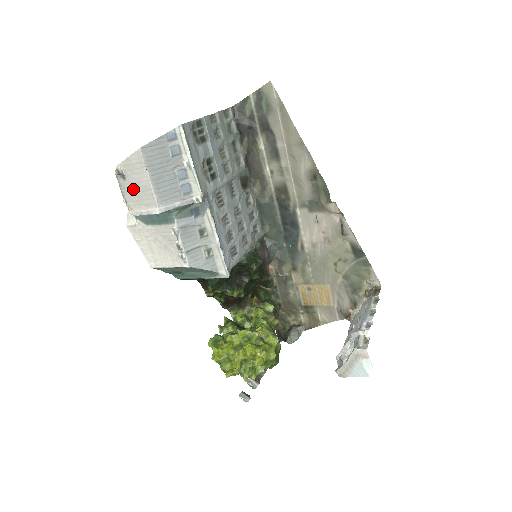
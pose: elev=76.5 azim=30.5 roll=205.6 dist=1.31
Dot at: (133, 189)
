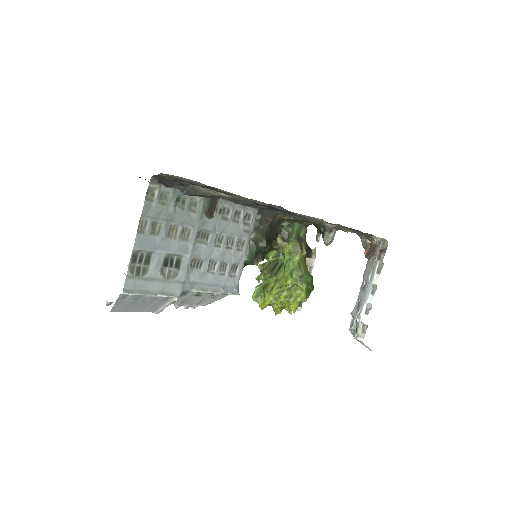
Dot at: occluded
